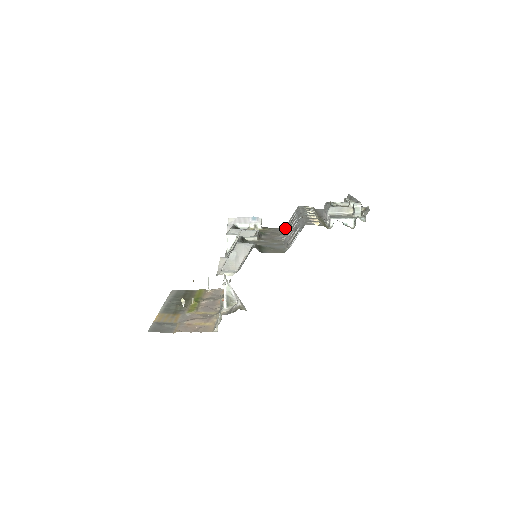
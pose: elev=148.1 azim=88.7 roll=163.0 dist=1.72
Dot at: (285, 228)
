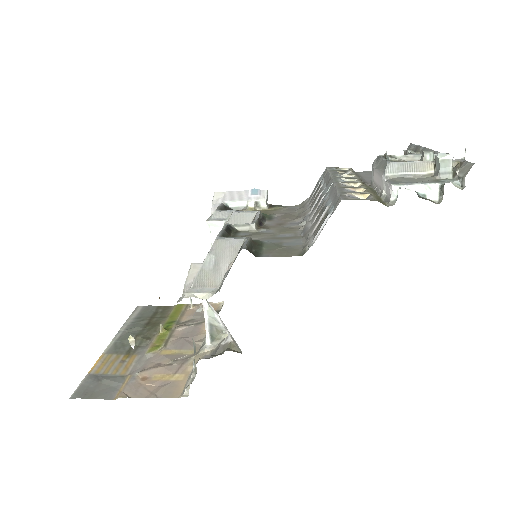
Dot at: (305, 205)
